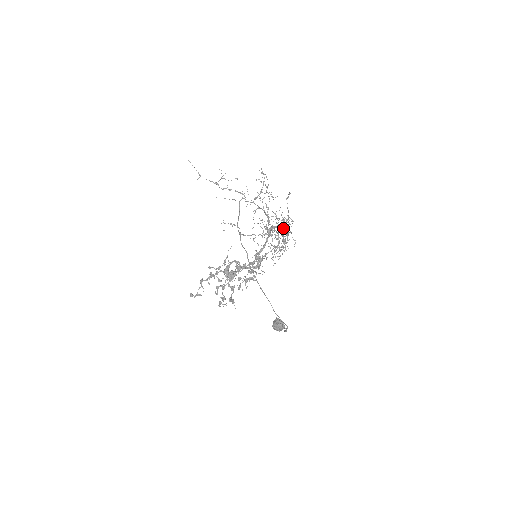
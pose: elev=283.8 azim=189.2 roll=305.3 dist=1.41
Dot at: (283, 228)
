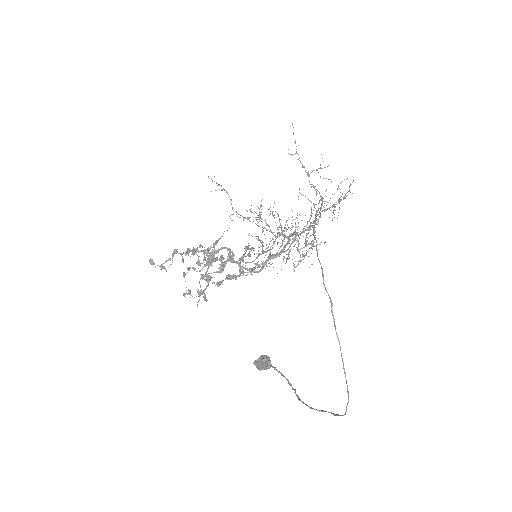
Dot at: occluded
